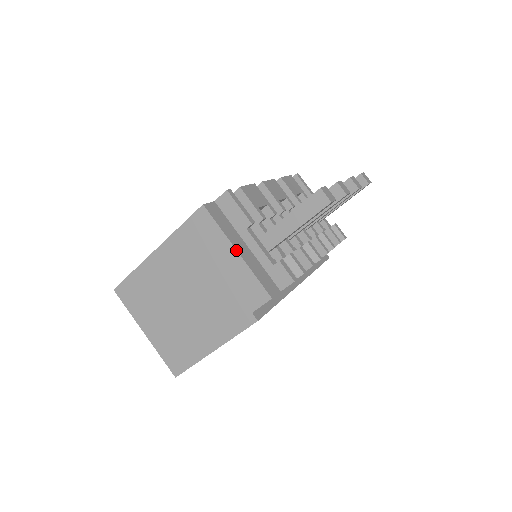
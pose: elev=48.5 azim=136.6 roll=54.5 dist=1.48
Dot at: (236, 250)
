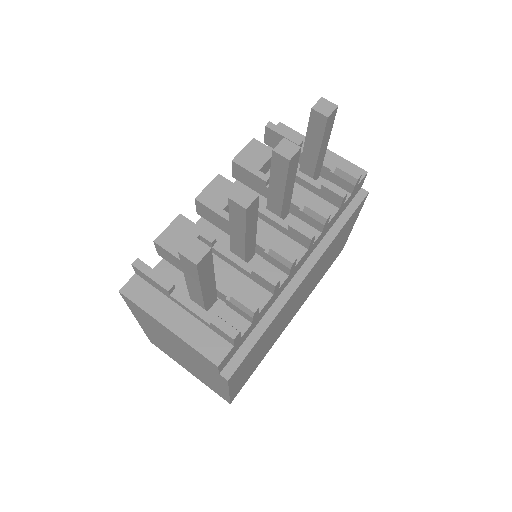
Dot at: (165, 327)
